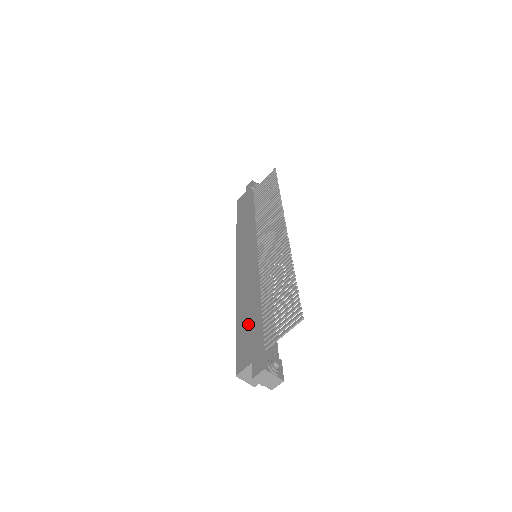
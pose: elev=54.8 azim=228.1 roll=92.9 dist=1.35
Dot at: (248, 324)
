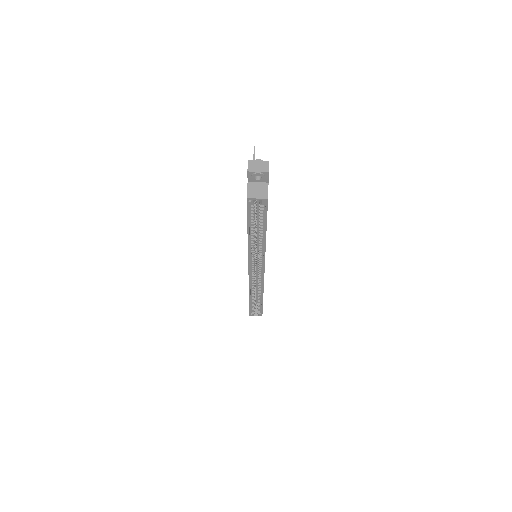
Dot at: occluded
